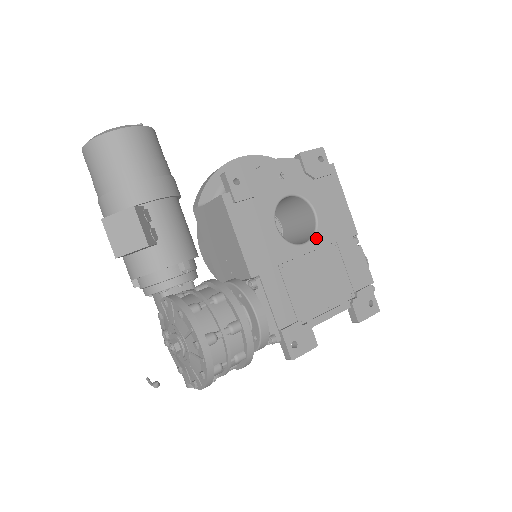
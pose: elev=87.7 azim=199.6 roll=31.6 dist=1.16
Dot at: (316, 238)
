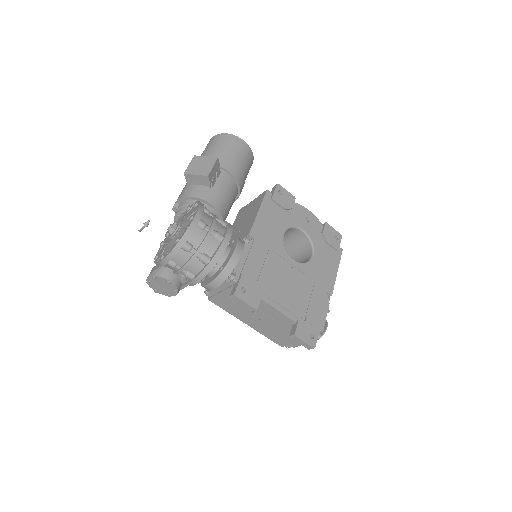
Dot at: (303, 265)
